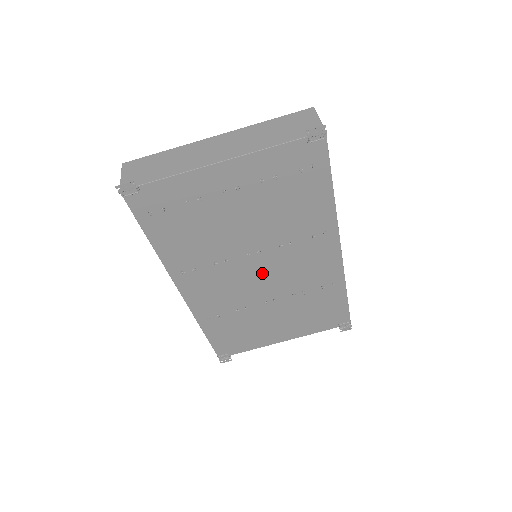
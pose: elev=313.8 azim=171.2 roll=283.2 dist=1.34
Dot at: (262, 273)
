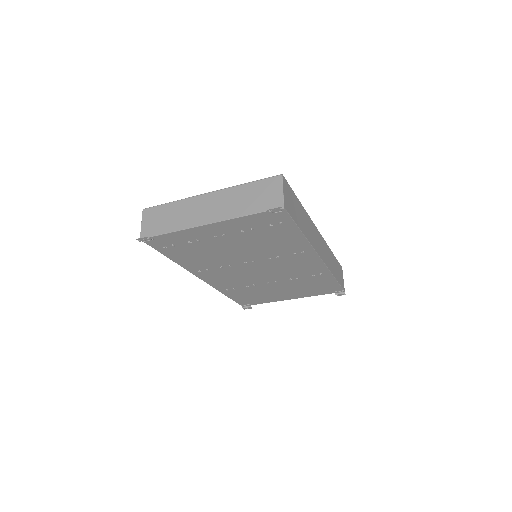
Dot at: (260, 270)
